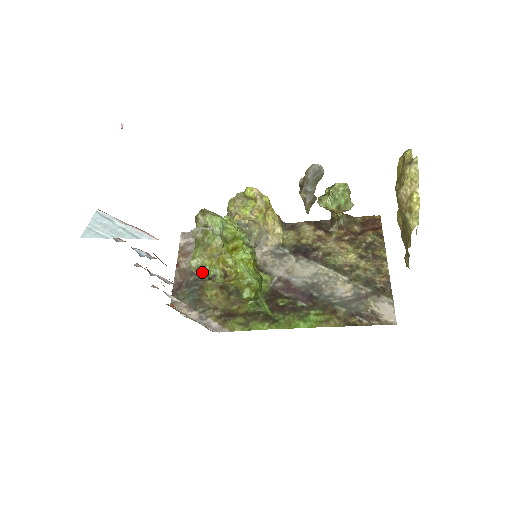
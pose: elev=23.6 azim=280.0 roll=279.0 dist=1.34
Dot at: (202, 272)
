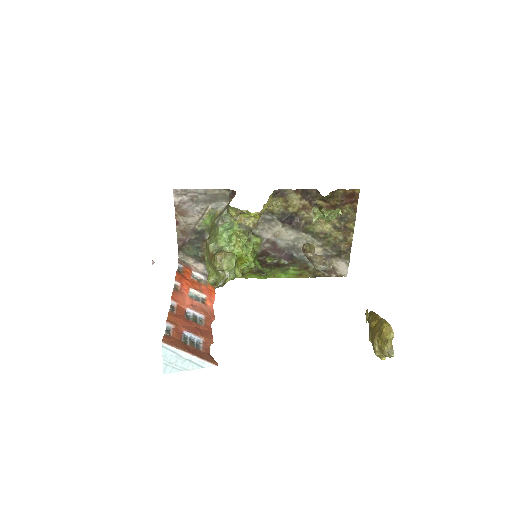
Dot at: occluded
